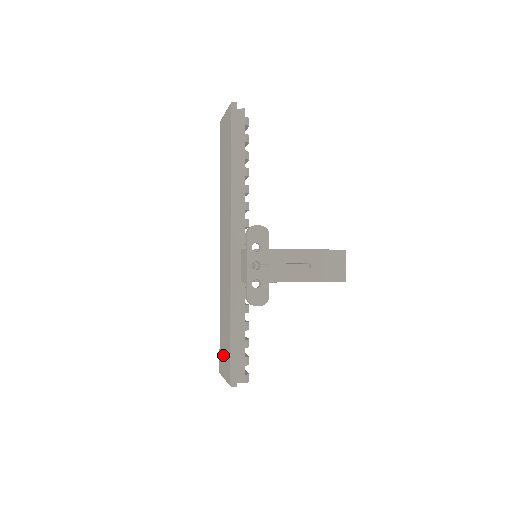
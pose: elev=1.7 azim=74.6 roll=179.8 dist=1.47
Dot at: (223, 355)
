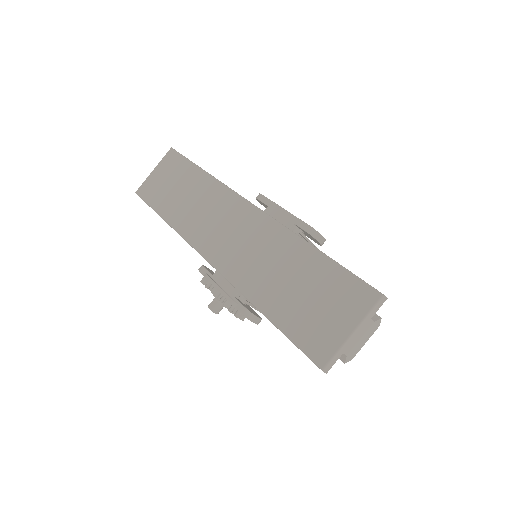
Dot at: (319, 317)
